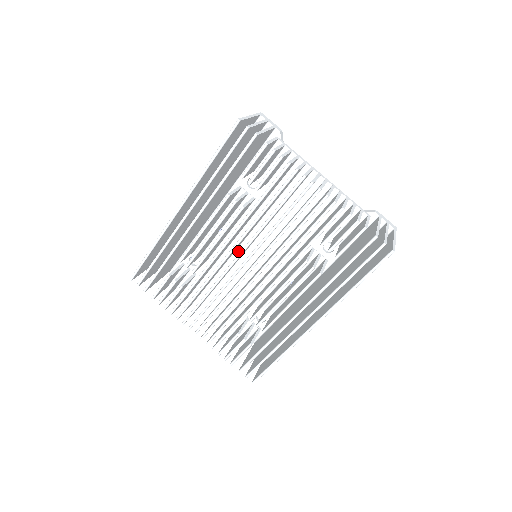
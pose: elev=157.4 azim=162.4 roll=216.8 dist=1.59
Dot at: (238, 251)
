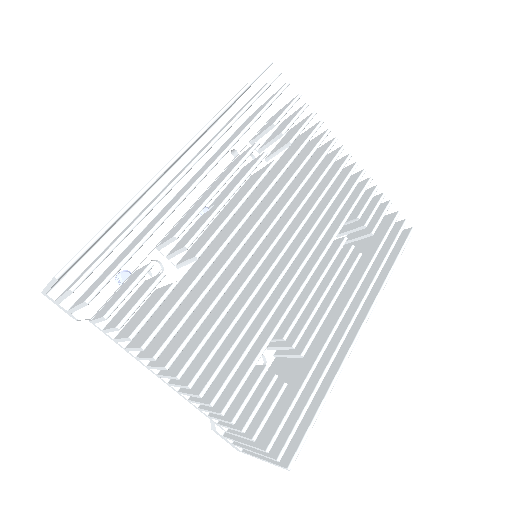
Dot at: occluded
